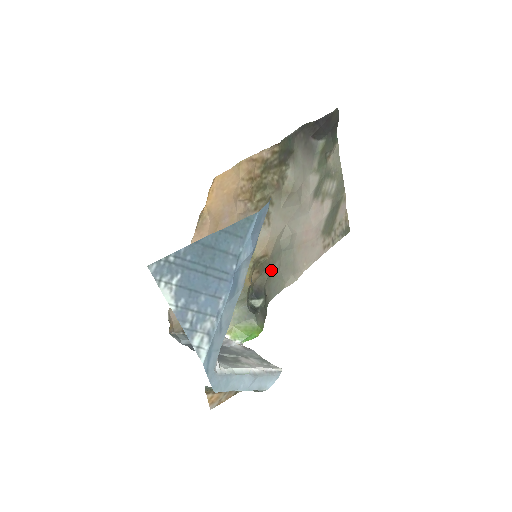
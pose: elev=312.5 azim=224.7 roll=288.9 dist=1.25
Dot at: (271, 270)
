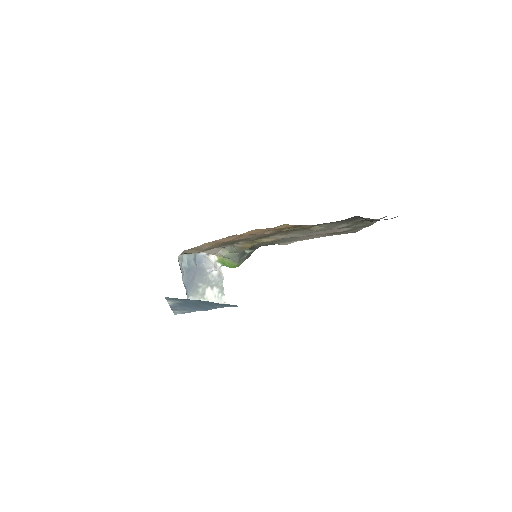
Dot at: (271, 242)
